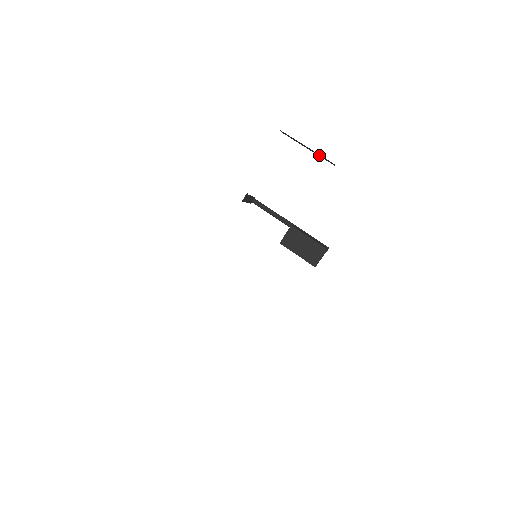
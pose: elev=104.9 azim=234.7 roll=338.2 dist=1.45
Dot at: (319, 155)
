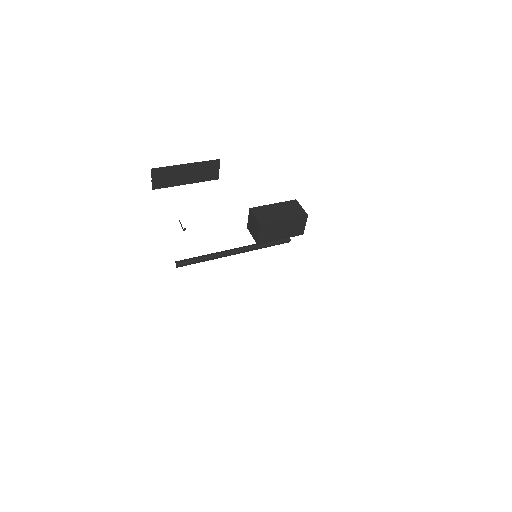
Dot at: (202, 167)
